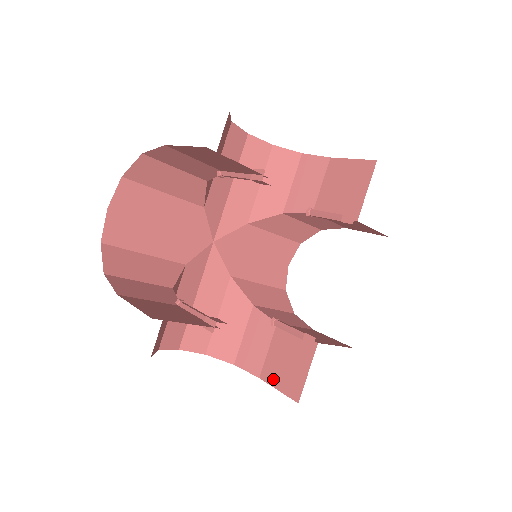
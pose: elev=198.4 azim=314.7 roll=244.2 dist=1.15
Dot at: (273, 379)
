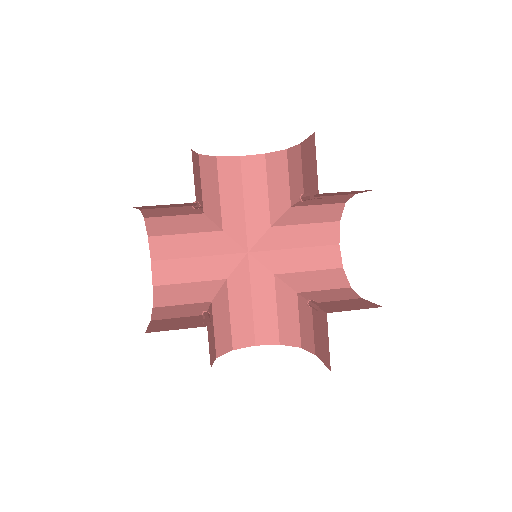
Dot at: (319, 353)
